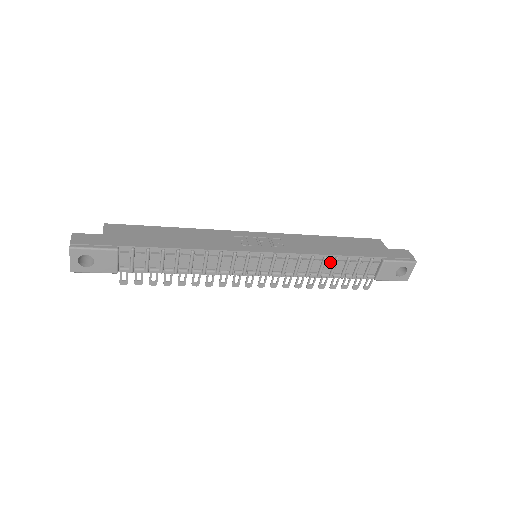
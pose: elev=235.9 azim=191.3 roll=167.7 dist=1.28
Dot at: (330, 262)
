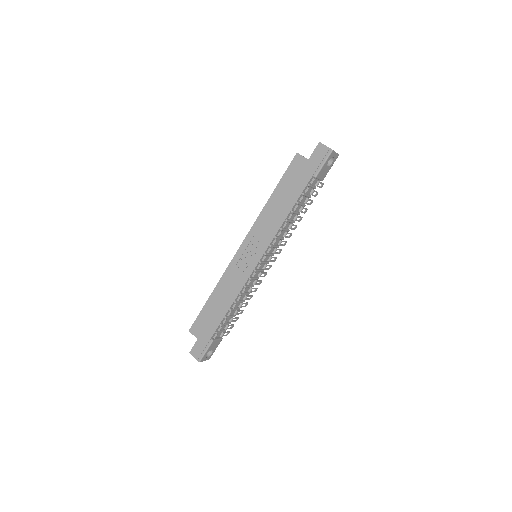
Dot at: (291, 215)
